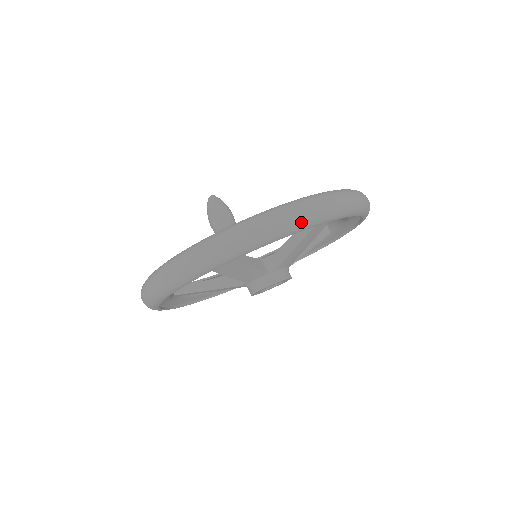
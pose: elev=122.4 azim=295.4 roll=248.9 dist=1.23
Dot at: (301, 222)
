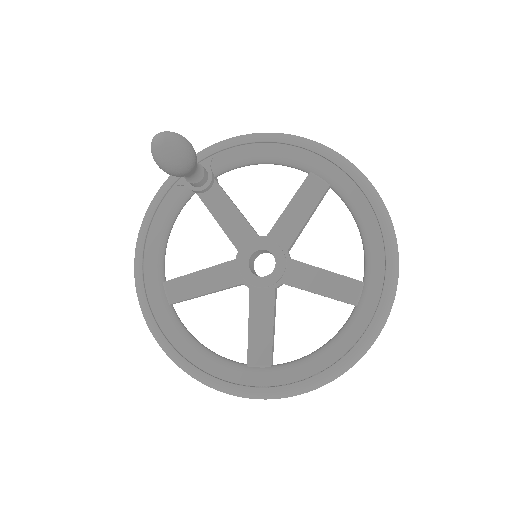
Dot at: occluded
